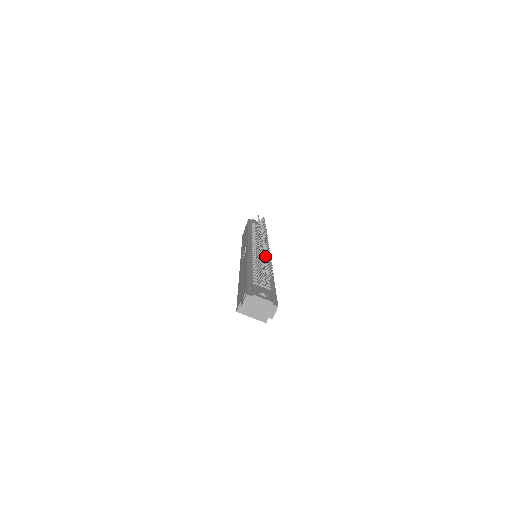
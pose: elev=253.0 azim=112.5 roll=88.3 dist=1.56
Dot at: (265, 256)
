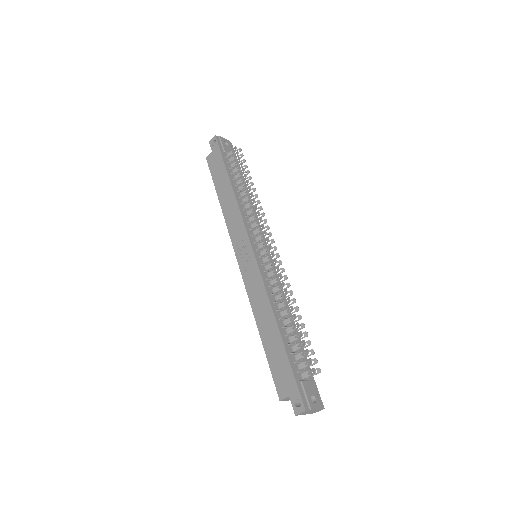
Dot at: (288, 301)
